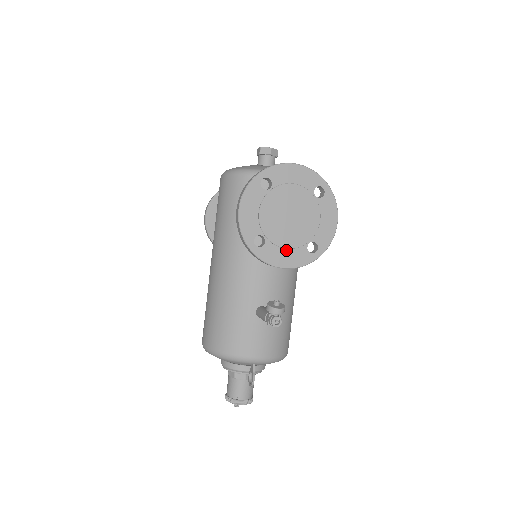
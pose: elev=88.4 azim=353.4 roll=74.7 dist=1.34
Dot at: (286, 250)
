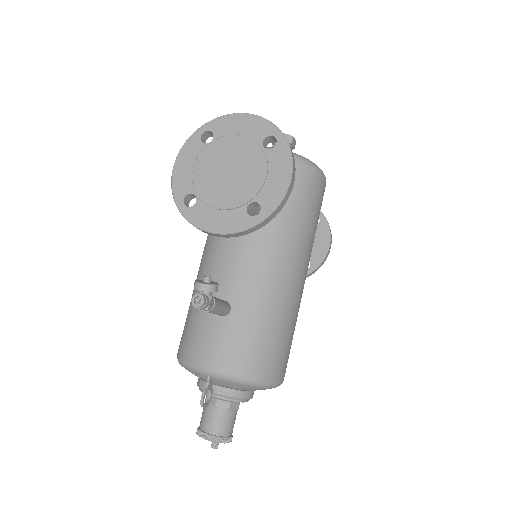
Dot at: (220, 211)
